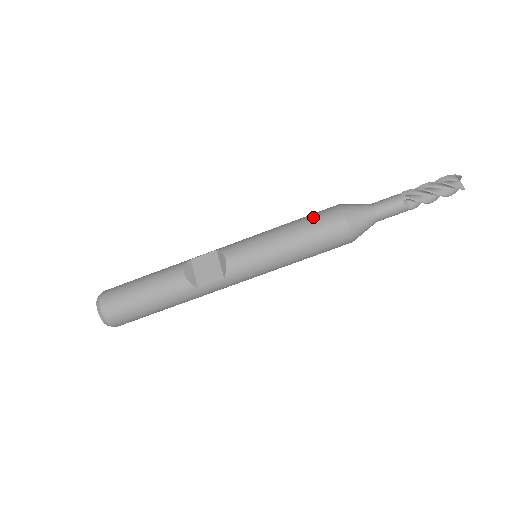
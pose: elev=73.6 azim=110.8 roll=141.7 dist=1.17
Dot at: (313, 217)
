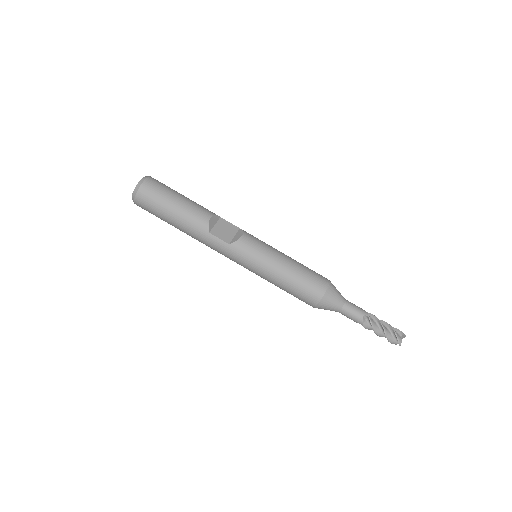
Dot at: (310, 269)
